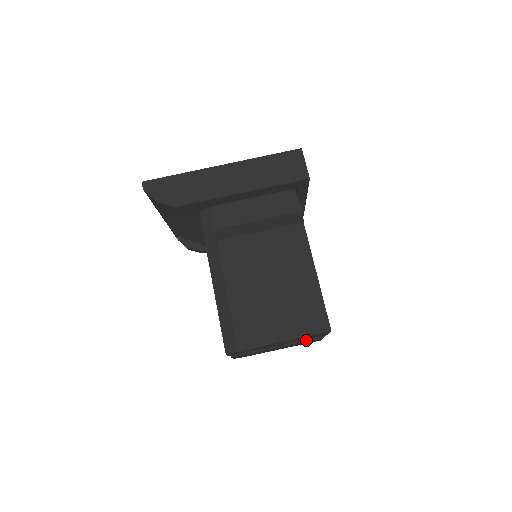
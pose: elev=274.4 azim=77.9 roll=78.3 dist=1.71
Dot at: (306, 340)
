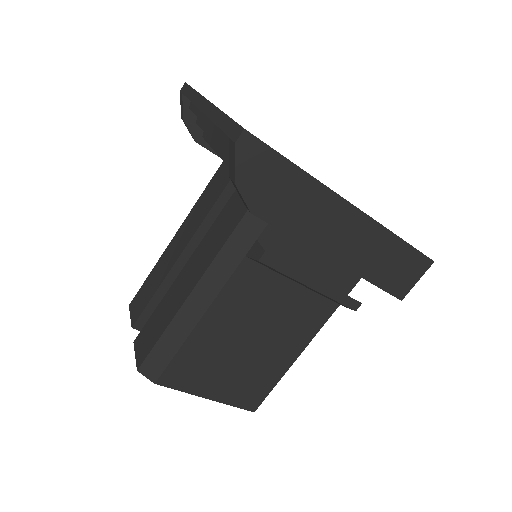
Dot at: occluded
